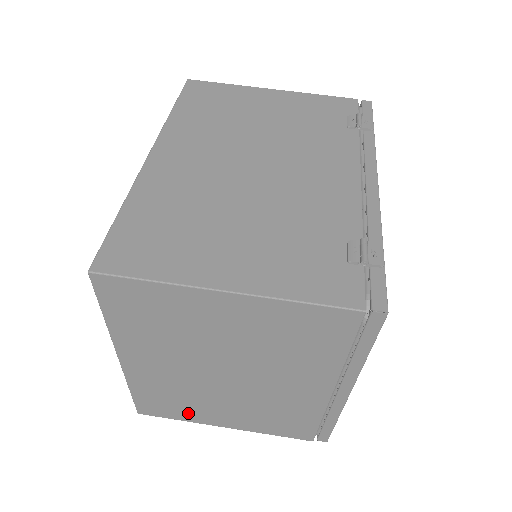
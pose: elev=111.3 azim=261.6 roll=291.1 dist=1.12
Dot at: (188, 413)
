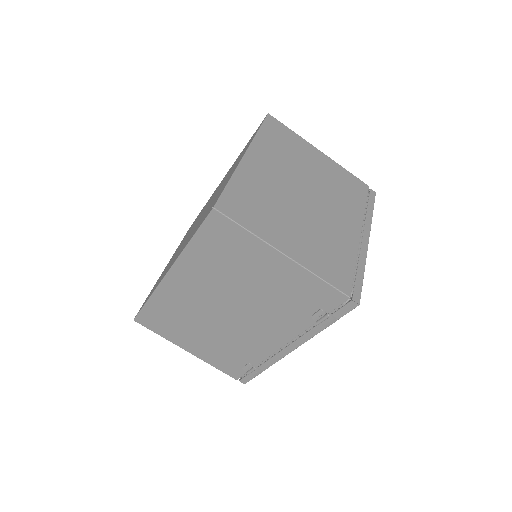
Dot at: occluded
